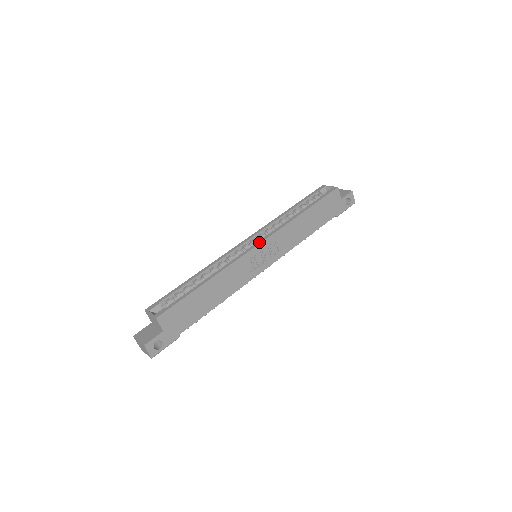
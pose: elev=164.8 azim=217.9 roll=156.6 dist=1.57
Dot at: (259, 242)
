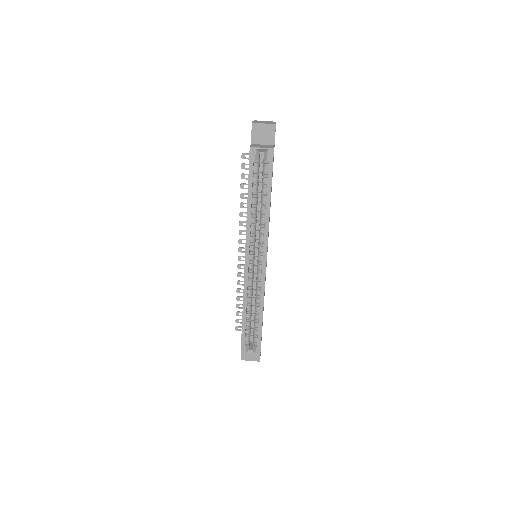
Dot at: (265, 261)
